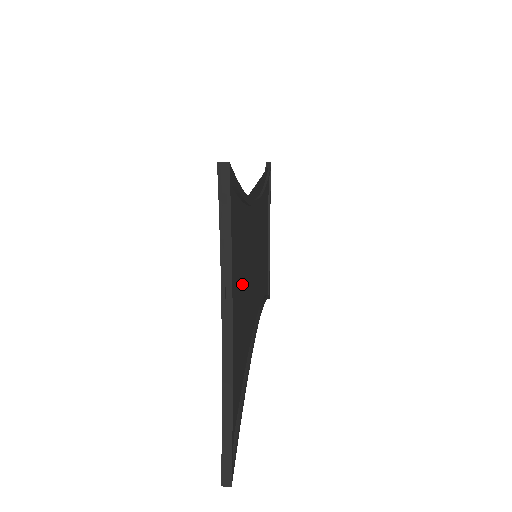
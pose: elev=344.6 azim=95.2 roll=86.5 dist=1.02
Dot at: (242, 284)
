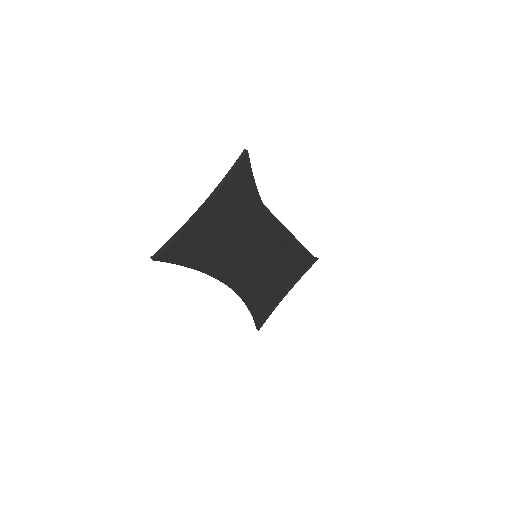
Dot at: (229, 224)
